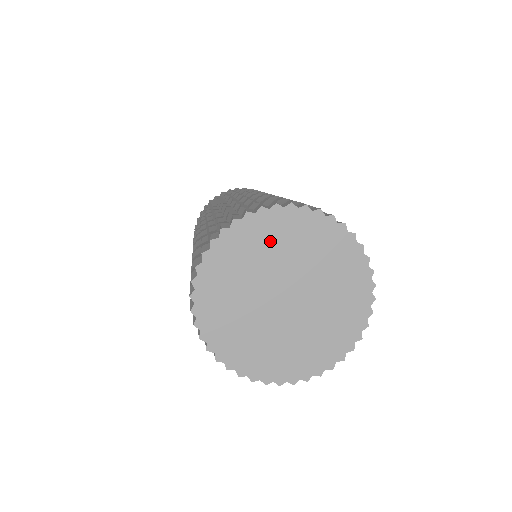
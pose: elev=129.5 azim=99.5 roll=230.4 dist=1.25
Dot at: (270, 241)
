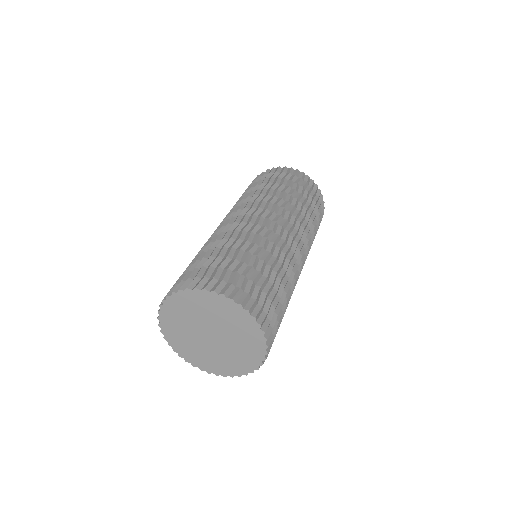
Dot at: (207, 307)
